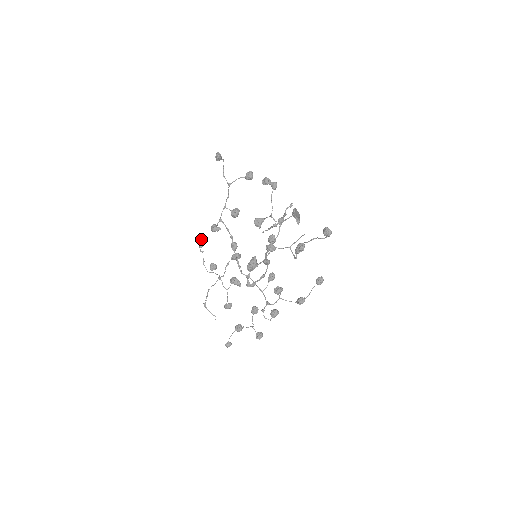
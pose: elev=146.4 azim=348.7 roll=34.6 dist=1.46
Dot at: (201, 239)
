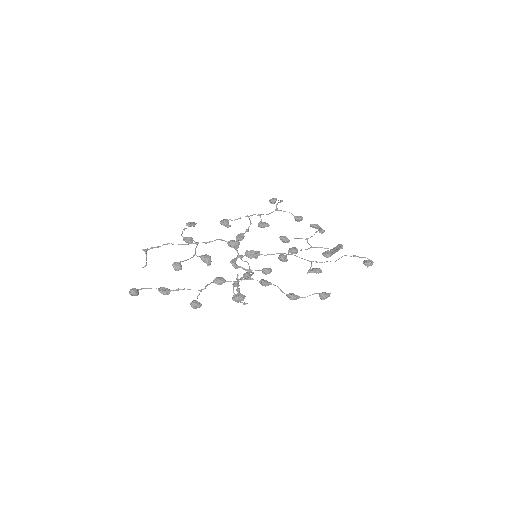
Dot at: occluded
